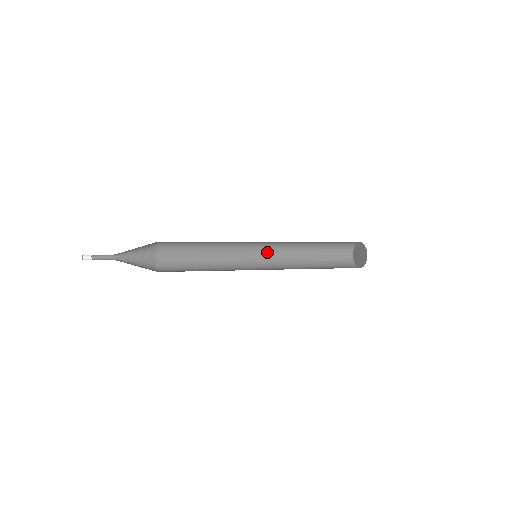
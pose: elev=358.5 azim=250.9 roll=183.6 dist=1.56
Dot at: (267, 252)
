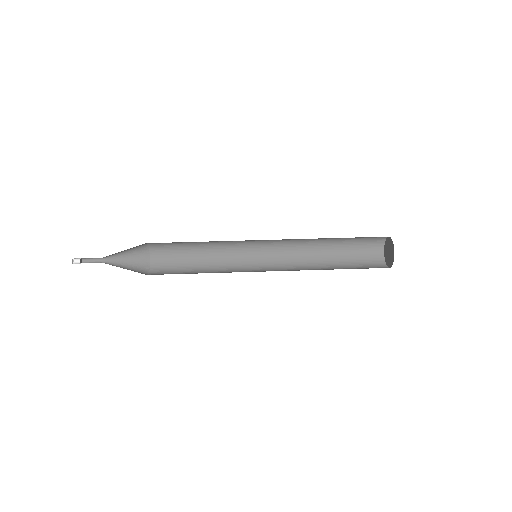
Dot at: (274, 240)
